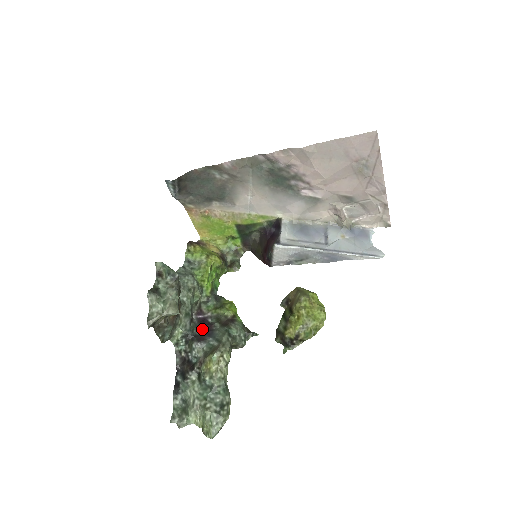
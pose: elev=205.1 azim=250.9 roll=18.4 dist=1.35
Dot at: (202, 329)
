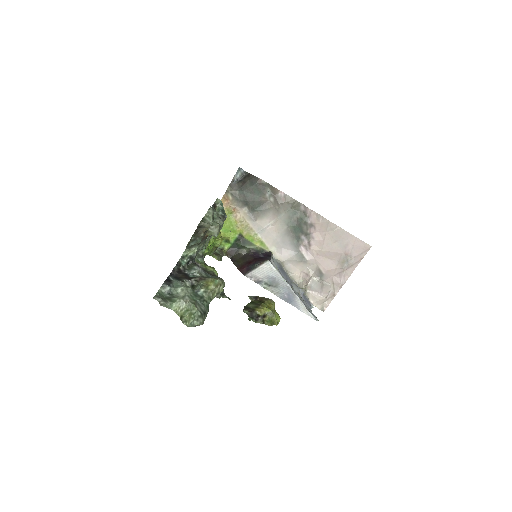
Dot at: occluded
